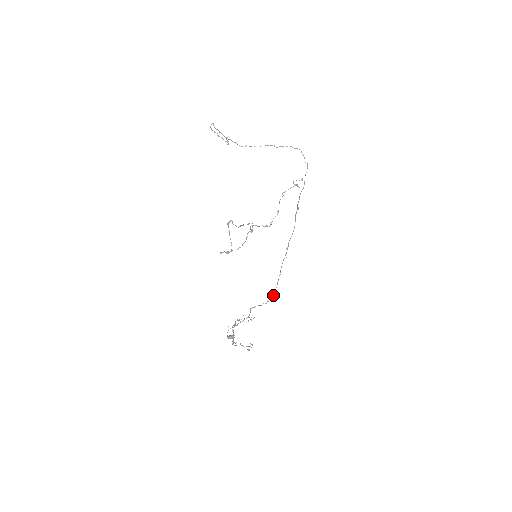
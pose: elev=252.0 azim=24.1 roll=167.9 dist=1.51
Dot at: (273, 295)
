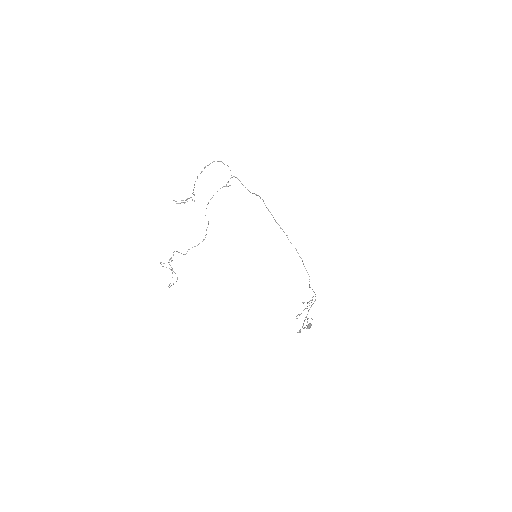
Dot at: occluded
